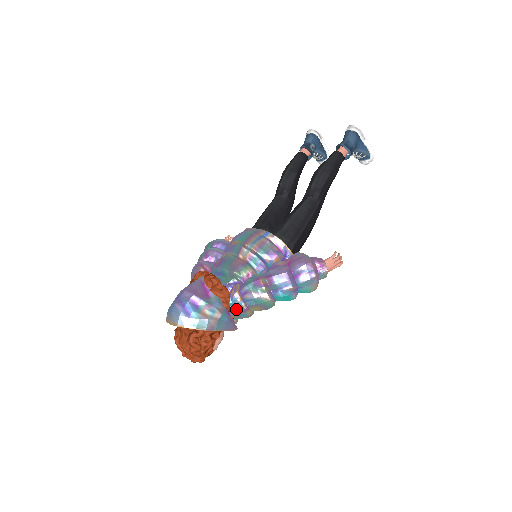
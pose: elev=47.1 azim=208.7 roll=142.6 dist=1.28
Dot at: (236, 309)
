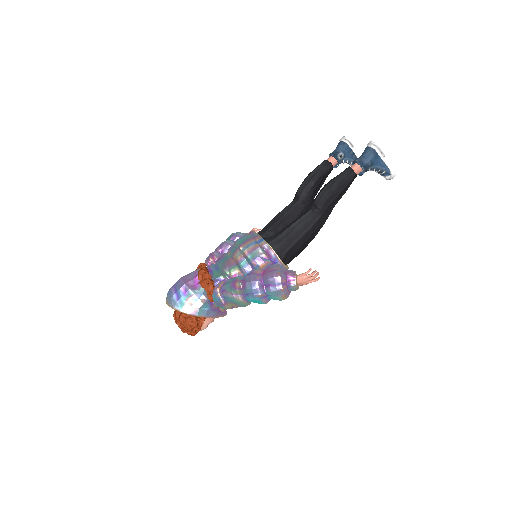
Dot at: (217, 302)
